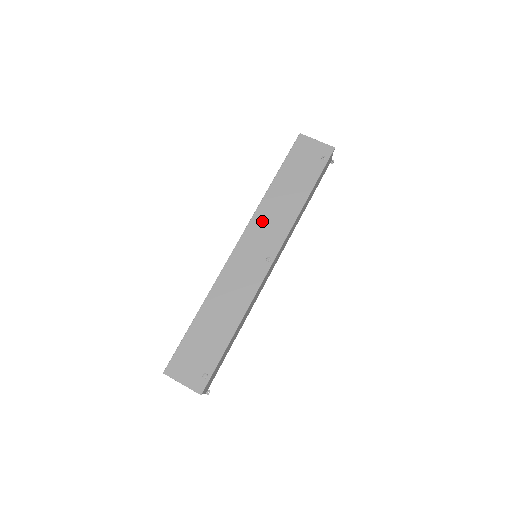
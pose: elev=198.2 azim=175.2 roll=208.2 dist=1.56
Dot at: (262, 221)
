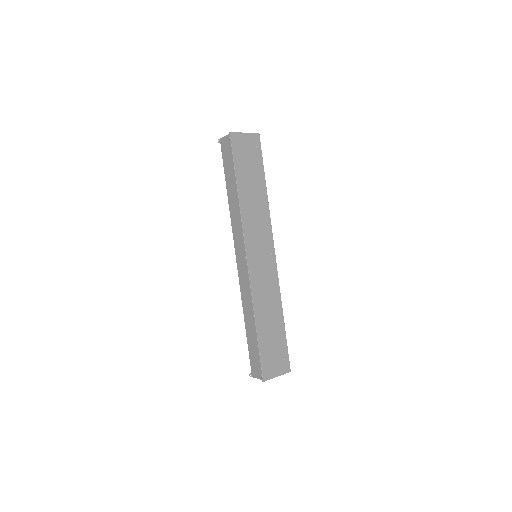
Dot at: (251, 228)
